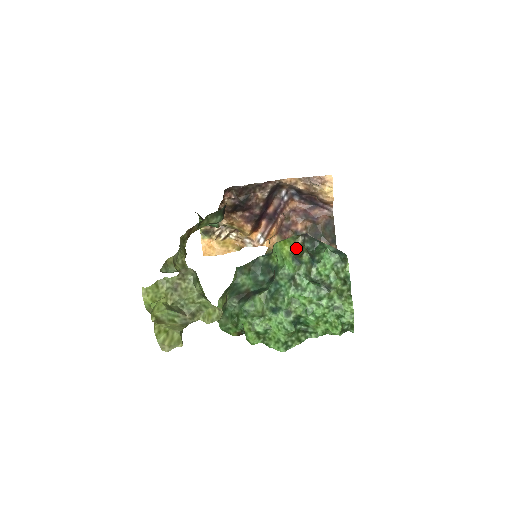
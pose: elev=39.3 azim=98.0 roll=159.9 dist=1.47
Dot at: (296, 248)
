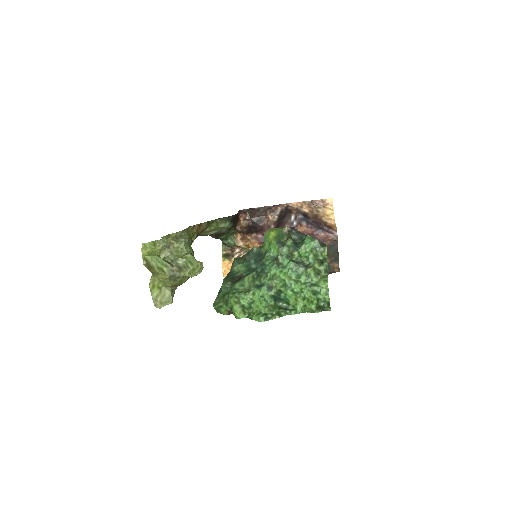
Dot at: (282, 236)
